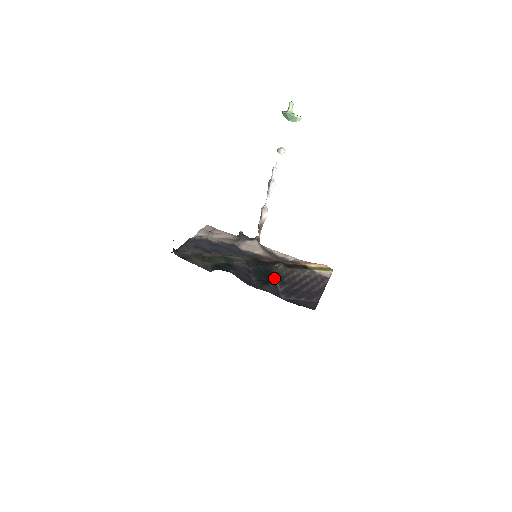
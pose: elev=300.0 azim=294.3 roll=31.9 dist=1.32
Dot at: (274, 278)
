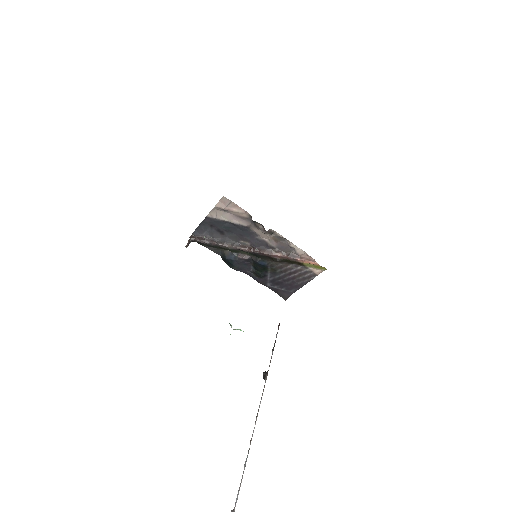
Dot at: (268, 270)
